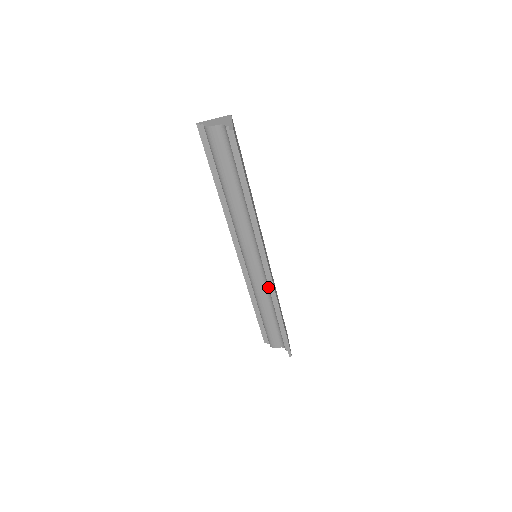
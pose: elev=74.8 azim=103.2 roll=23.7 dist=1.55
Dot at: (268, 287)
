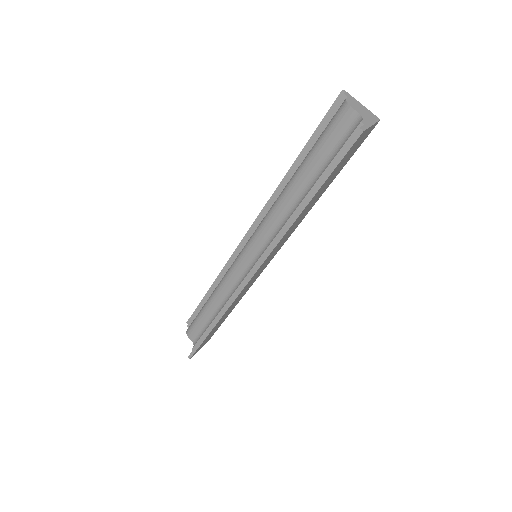
Dot at: occluded
